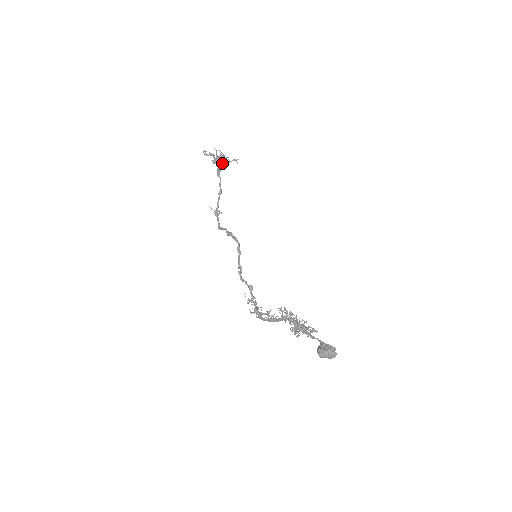
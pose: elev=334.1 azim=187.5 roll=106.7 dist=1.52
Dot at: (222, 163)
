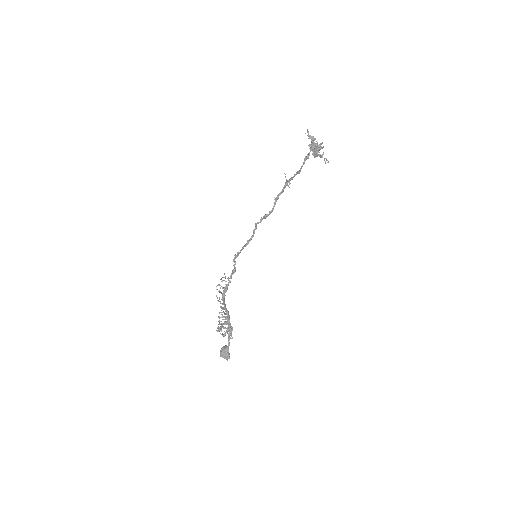
Dot at: (314, 153)
